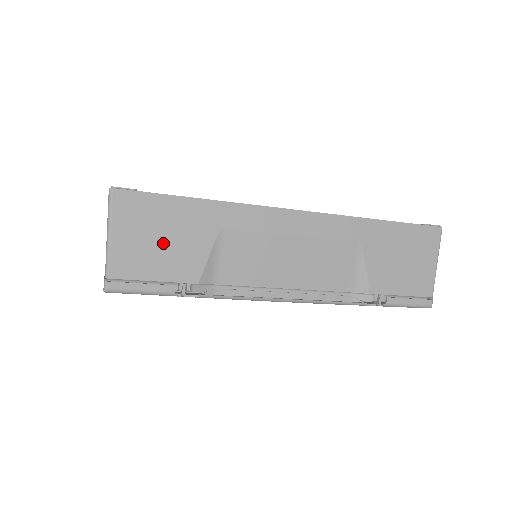
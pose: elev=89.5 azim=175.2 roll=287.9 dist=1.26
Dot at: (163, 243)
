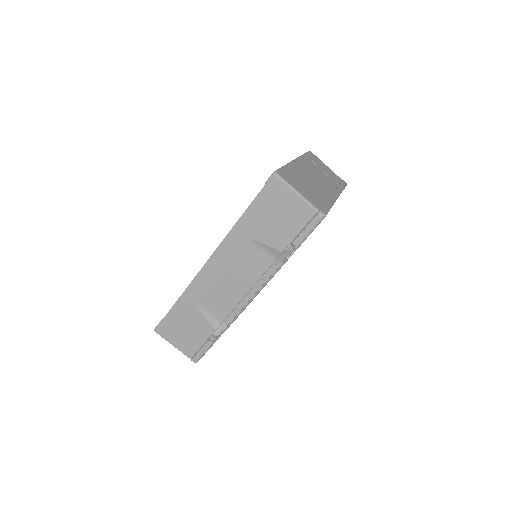
Dot at: (188, 330)
